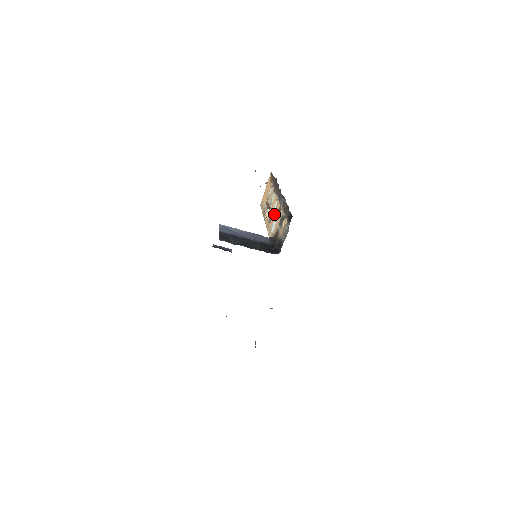
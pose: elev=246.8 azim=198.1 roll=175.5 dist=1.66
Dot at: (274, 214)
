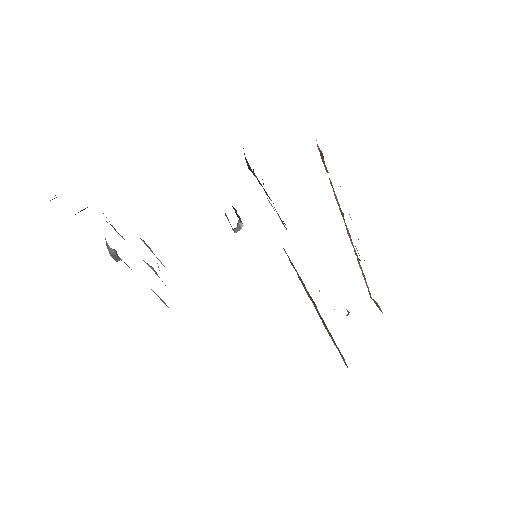
Dot at: occluded
